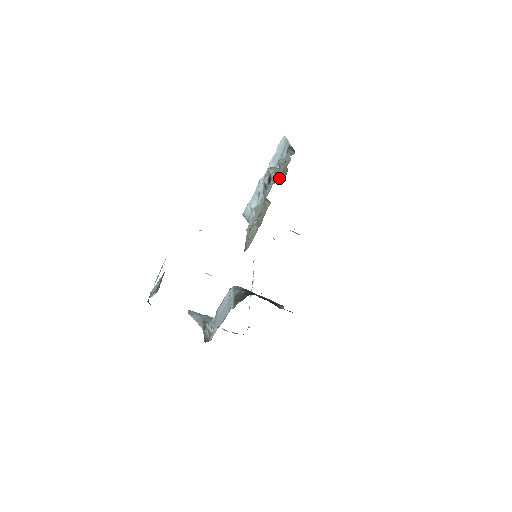
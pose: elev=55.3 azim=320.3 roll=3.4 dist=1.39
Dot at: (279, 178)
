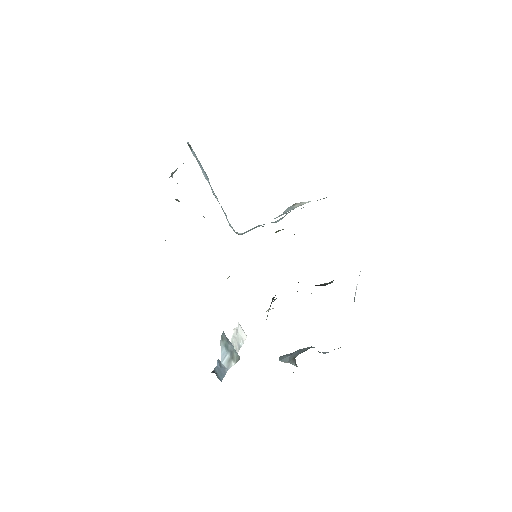
Dot at: occluded
